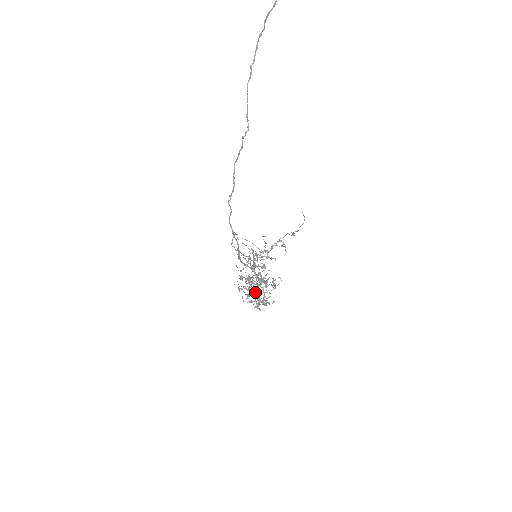
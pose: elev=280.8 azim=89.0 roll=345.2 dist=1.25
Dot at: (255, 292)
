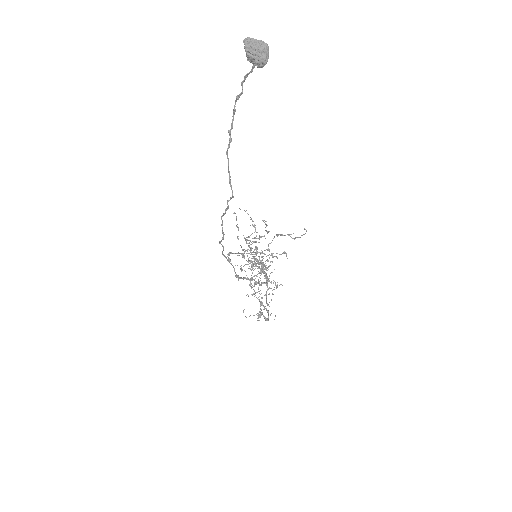
Dot at: (257, 298)
